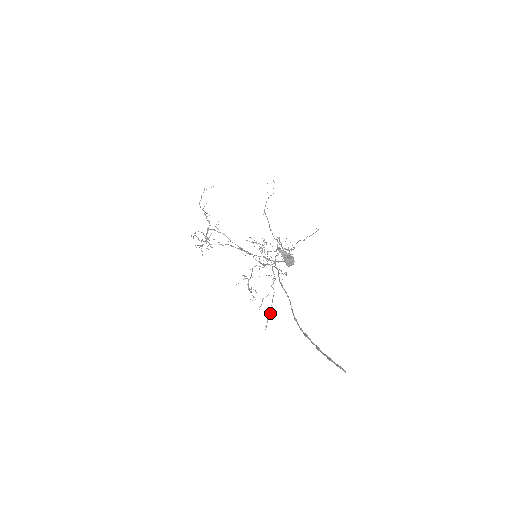
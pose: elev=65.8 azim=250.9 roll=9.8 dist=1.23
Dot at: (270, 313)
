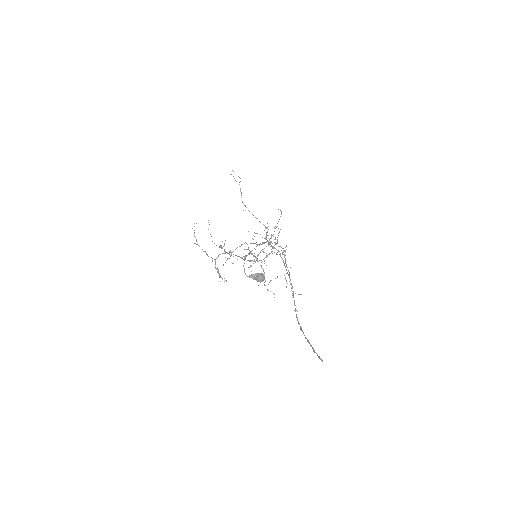
Dot at: occluded
